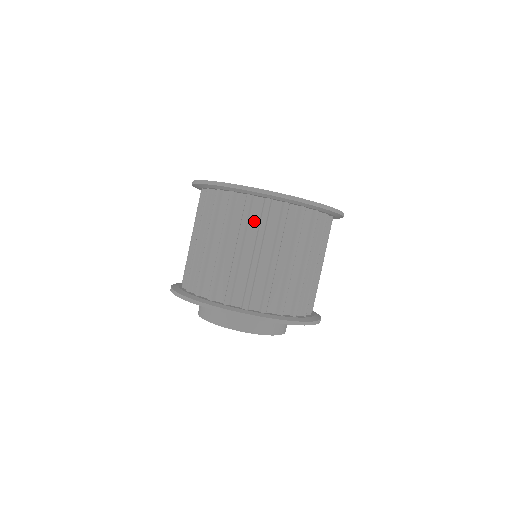
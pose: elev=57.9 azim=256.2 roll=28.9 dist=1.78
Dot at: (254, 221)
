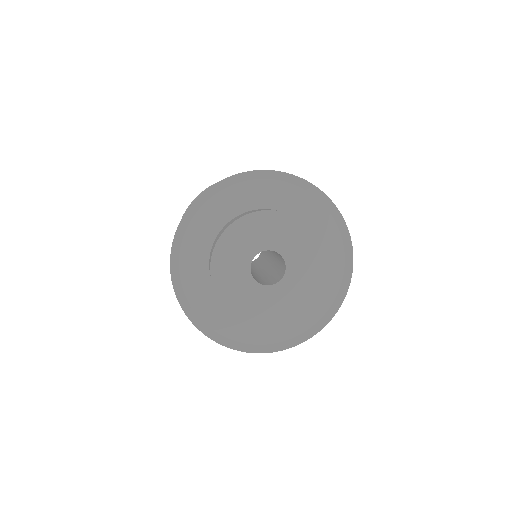
Dot at: occluded
